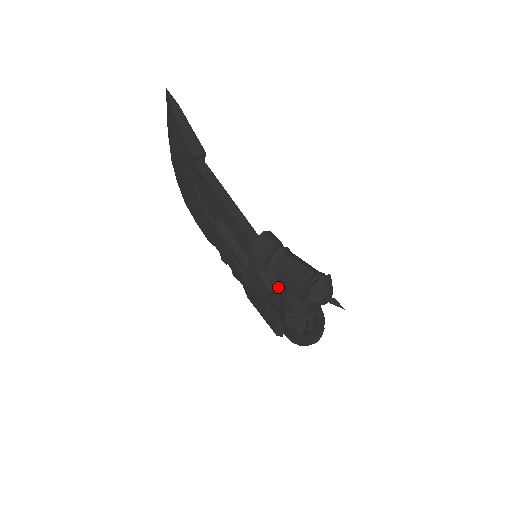
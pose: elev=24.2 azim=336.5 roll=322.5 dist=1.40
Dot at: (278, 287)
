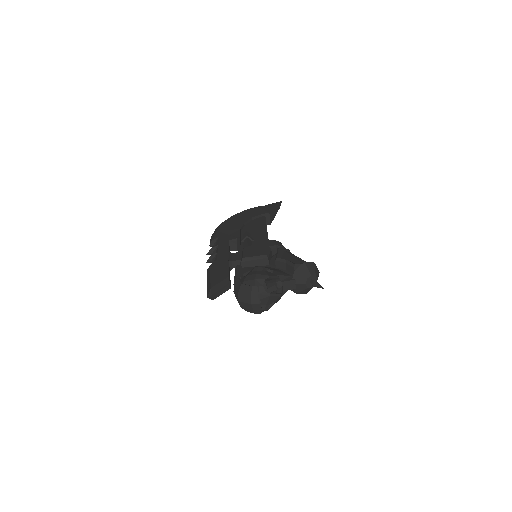
Dot at: (279, 256)
